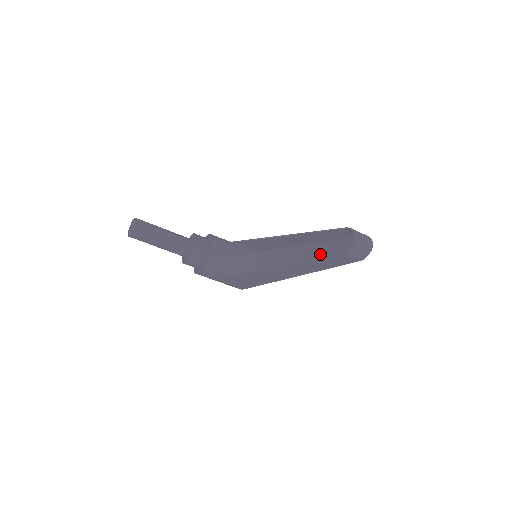
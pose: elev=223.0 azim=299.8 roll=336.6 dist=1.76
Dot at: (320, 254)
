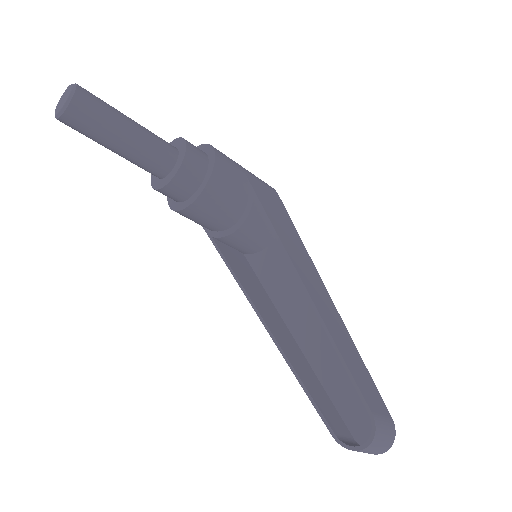
Dot at: (329, 354)
